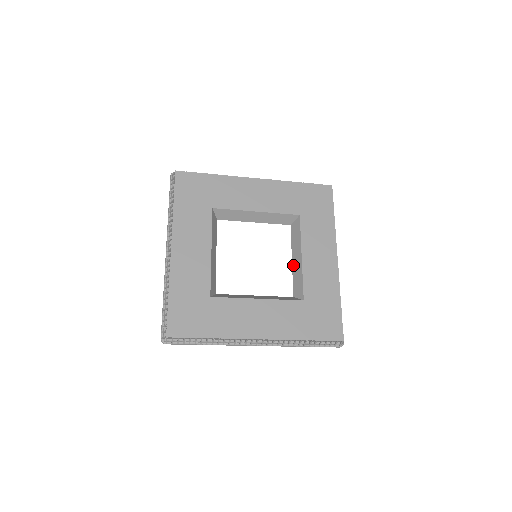
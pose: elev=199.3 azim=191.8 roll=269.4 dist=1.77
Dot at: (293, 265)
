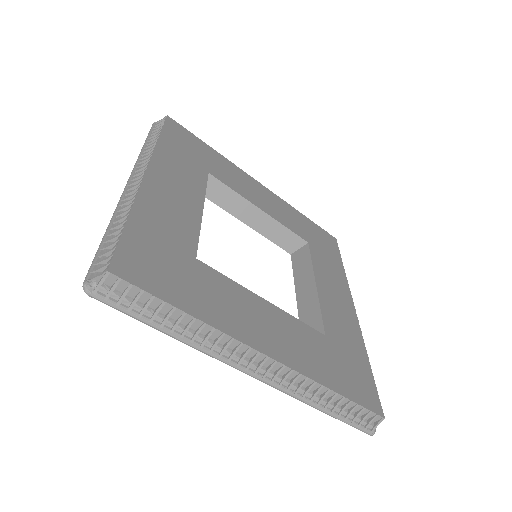
Dot at: (298, 295)
